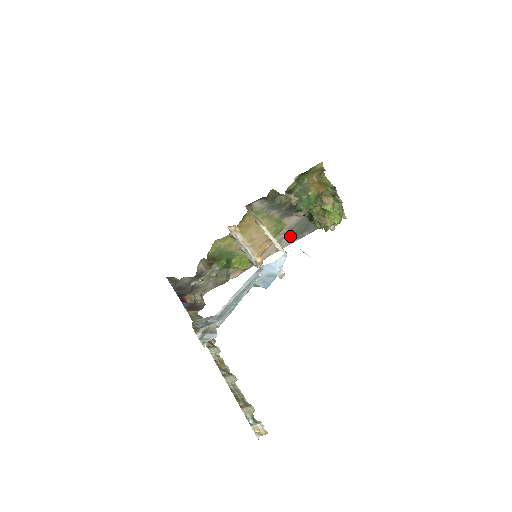
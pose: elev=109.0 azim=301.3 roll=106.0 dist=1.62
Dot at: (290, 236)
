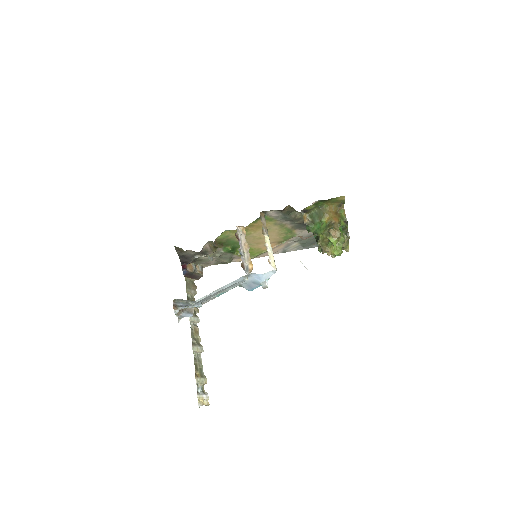
Dot at: (298, 244)
